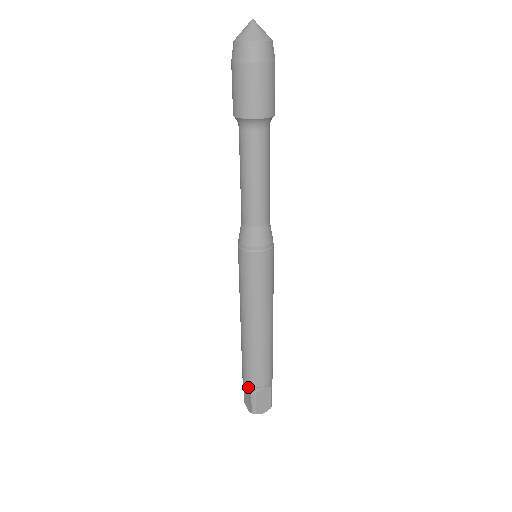
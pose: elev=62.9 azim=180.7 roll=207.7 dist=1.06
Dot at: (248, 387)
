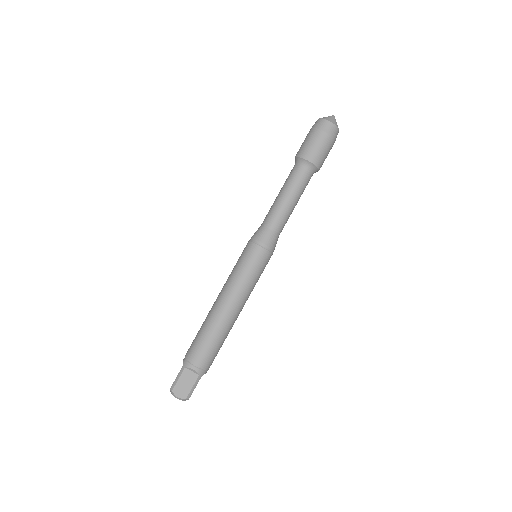
Dot at: (184, 360)
